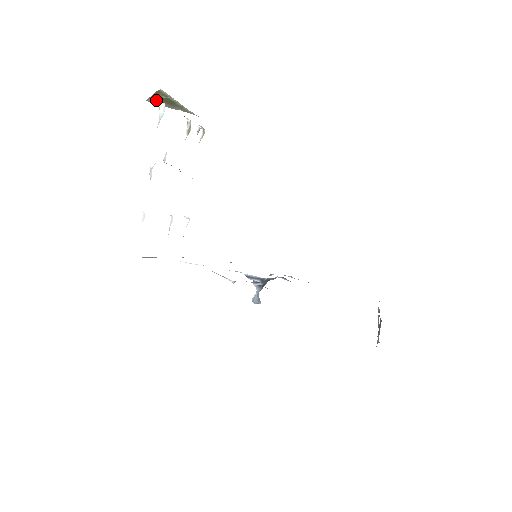
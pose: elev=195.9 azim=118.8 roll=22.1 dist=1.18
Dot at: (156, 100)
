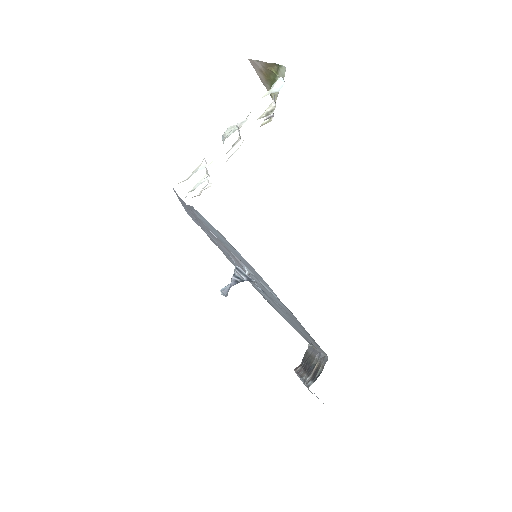
Dot at: (260, 66)
